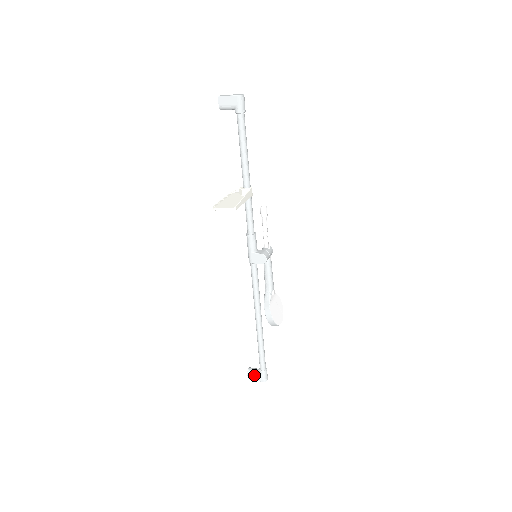
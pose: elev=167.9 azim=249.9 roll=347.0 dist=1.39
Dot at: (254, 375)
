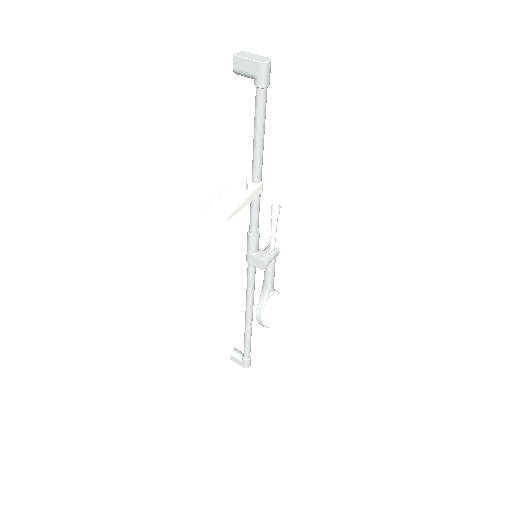
Dot at: (236, 359)
